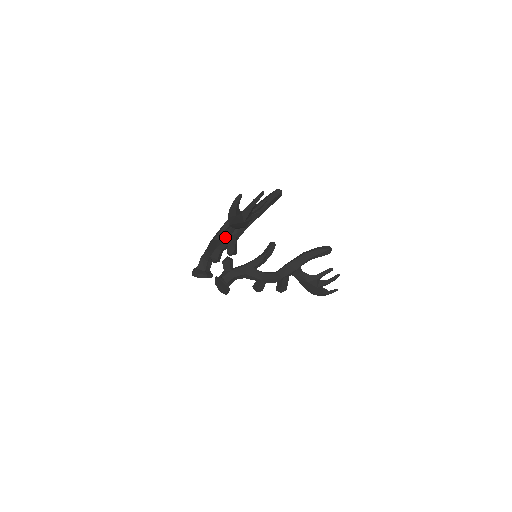
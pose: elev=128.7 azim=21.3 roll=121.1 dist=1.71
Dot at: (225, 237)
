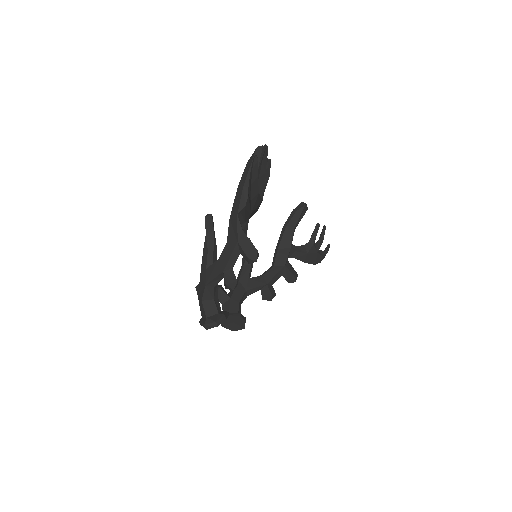
Dot at: (228, 248)
